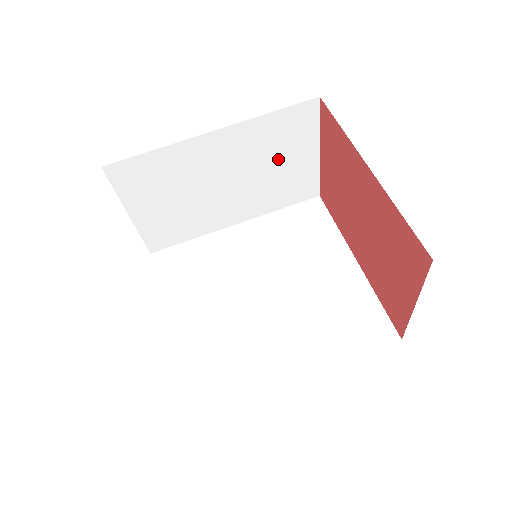
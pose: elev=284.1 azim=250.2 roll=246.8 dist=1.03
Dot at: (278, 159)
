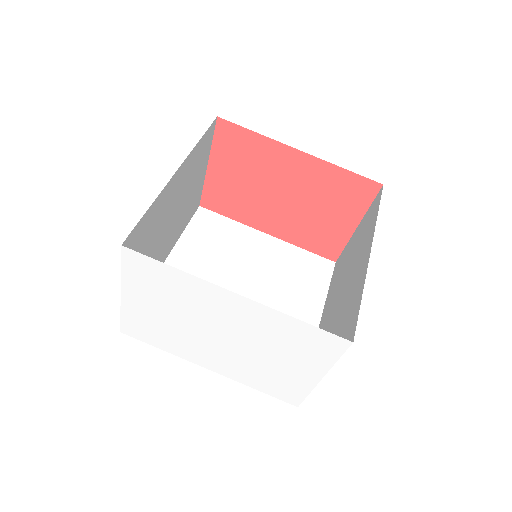
Dot at: (193, 182)
